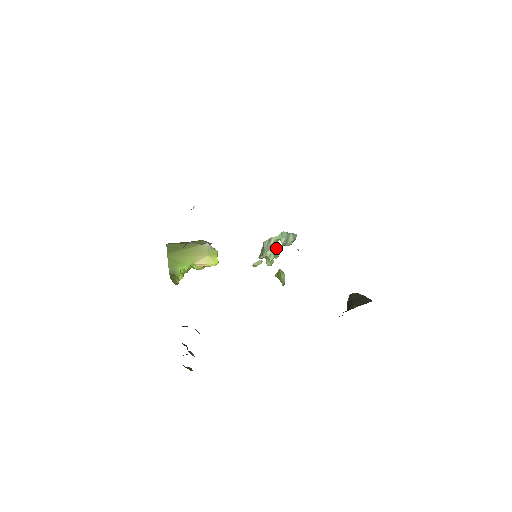
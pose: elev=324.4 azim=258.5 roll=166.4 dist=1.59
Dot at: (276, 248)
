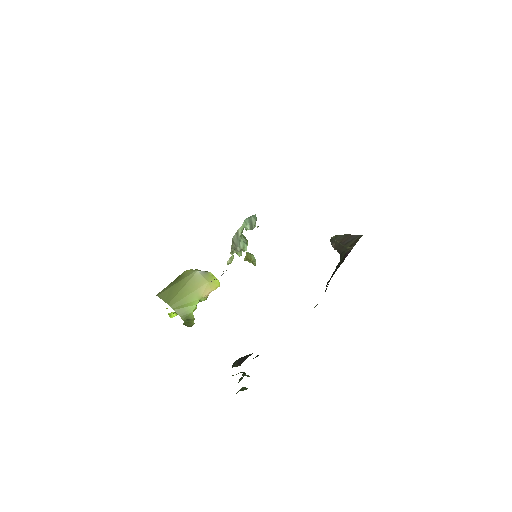
Dot at: (243, 237)
